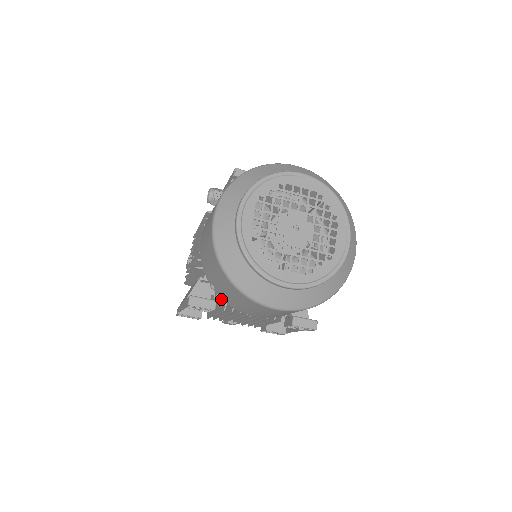
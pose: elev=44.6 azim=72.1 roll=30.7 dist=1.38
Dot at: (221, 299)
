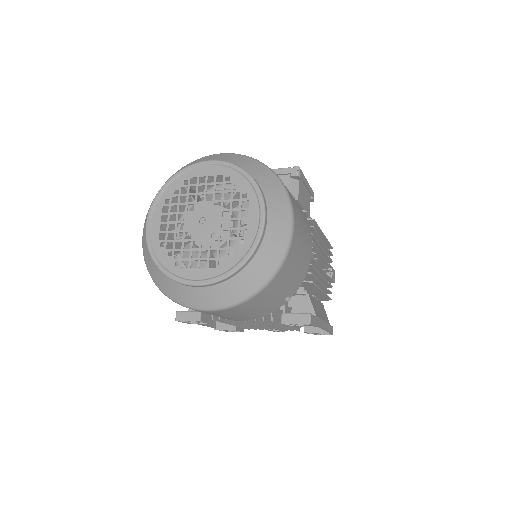
Dot at: occluded
